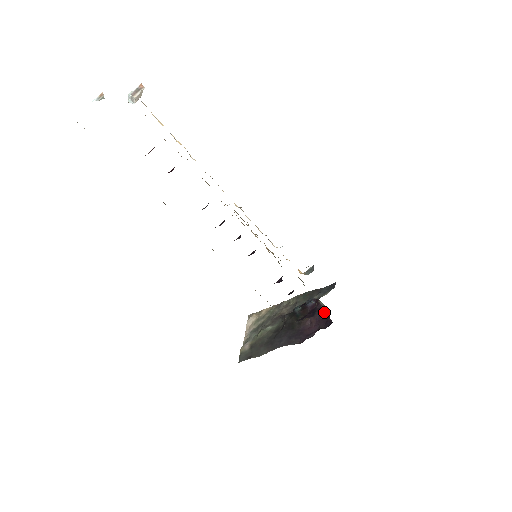
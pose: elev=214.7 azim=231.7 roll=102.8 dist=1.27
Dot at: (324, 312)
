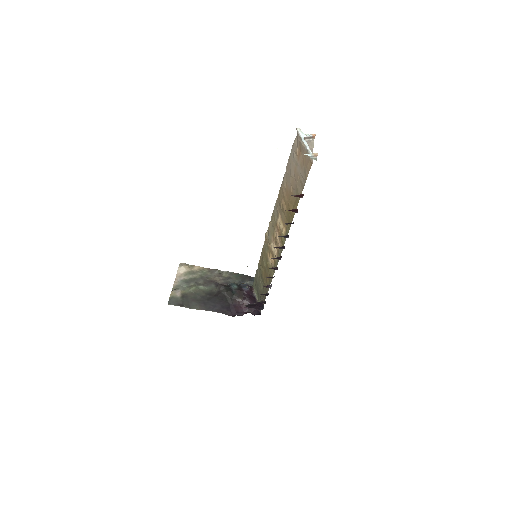
Dot at: (255, 301)
